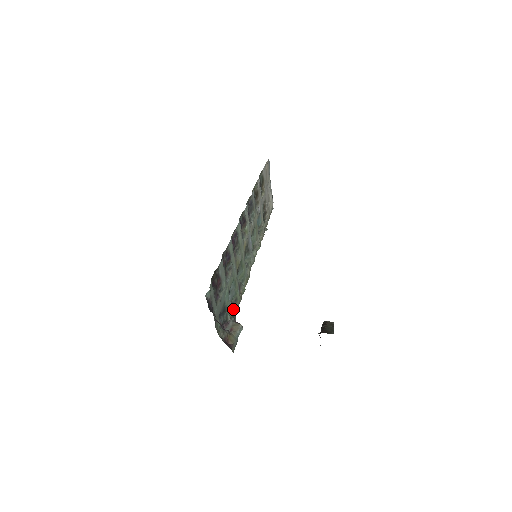
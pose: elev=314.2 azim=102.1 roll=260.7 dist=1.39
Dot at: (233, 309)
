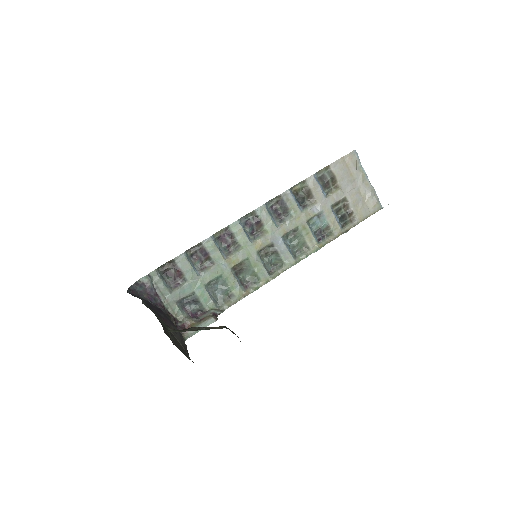
Dot at: (225, 303)
